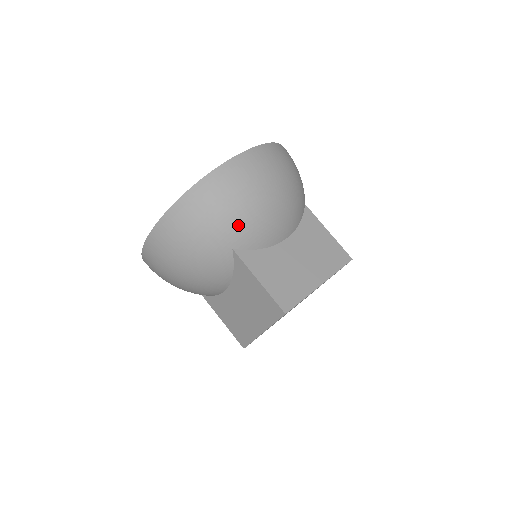
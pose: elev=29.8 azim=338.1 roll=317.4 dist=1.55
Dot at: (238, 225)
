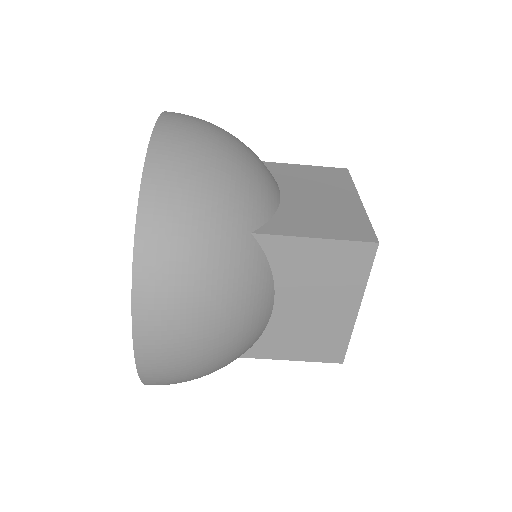
Dot at: (233, 197)
